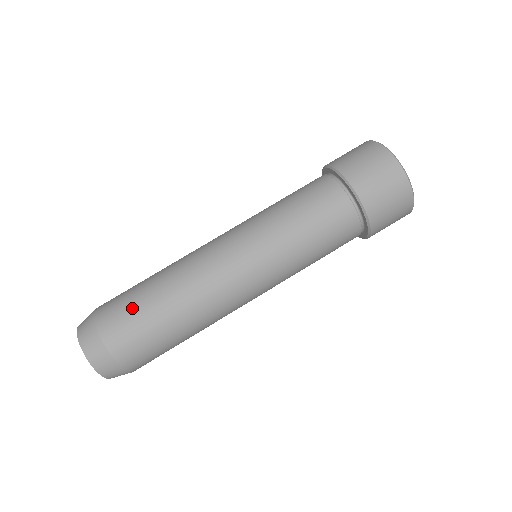
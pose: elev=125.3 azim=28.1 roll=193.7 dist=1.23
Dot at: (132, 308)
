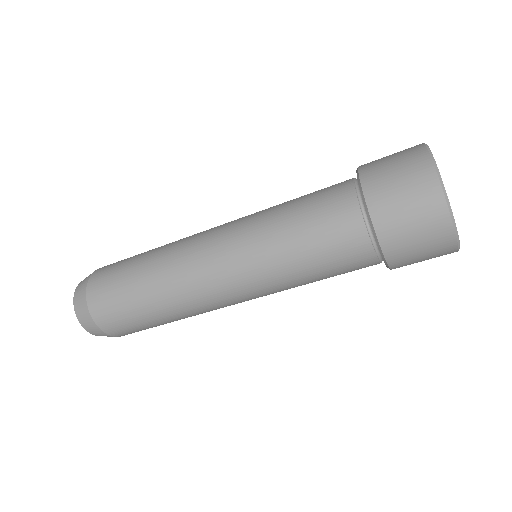
Dot at: (117, 290)
